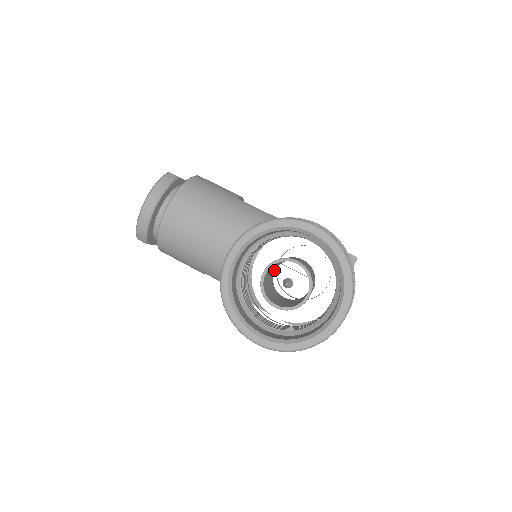
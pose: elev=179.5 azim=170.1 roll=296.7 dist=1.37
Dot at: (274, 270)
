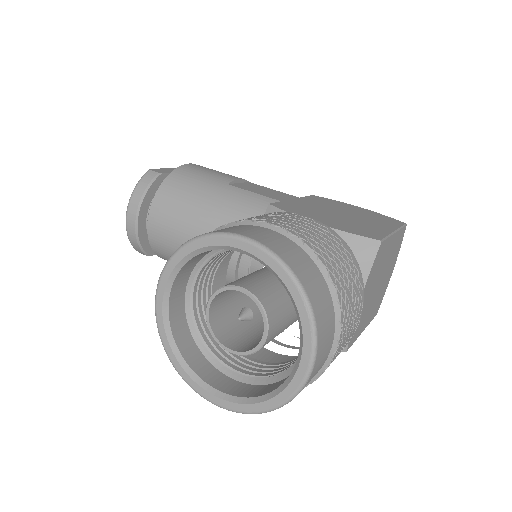
Dot at: occluded
